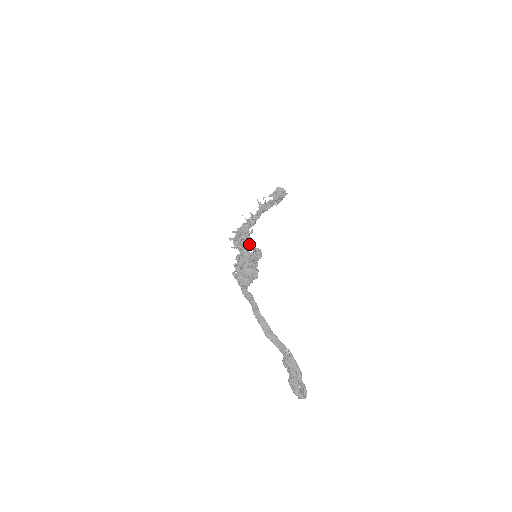
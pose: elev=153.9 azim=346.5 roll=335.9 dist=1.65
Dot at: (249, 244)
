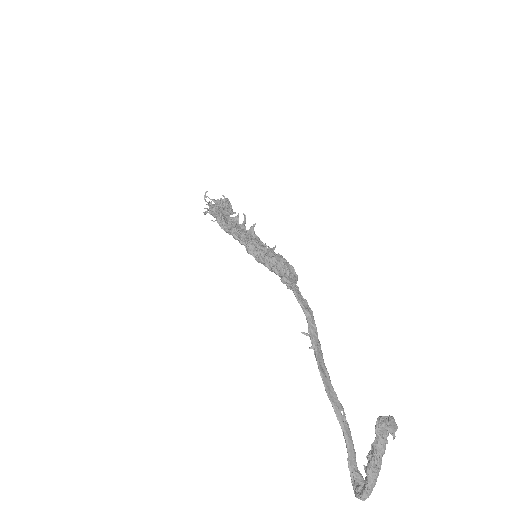
Dot at: occluded
